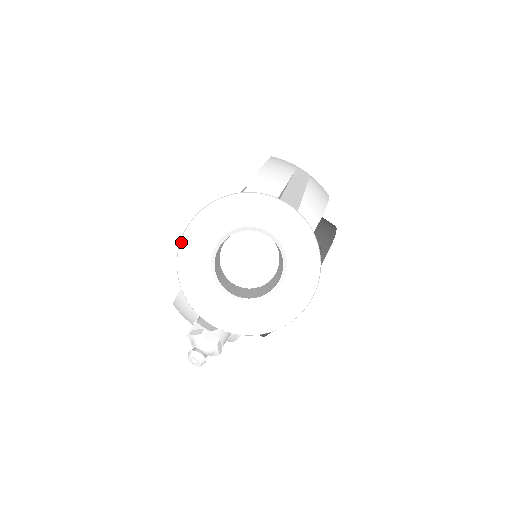
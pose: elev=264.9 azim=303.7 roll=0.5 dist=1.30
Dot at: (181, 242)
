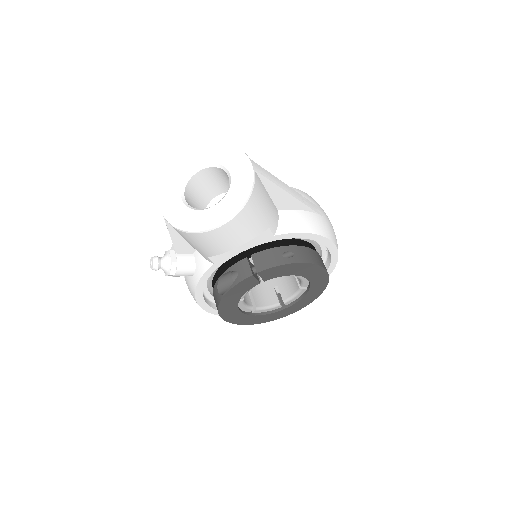
Dot at: (184, 158)
